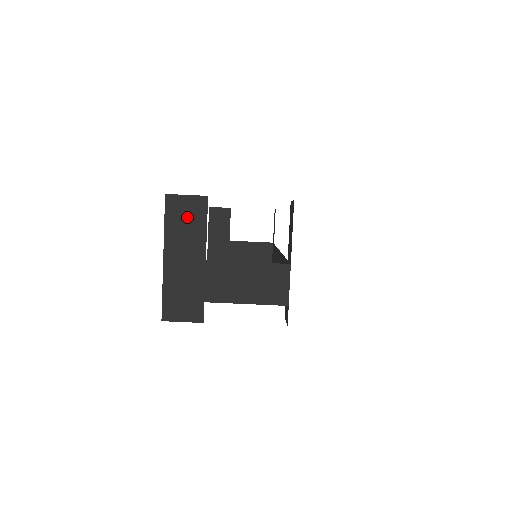
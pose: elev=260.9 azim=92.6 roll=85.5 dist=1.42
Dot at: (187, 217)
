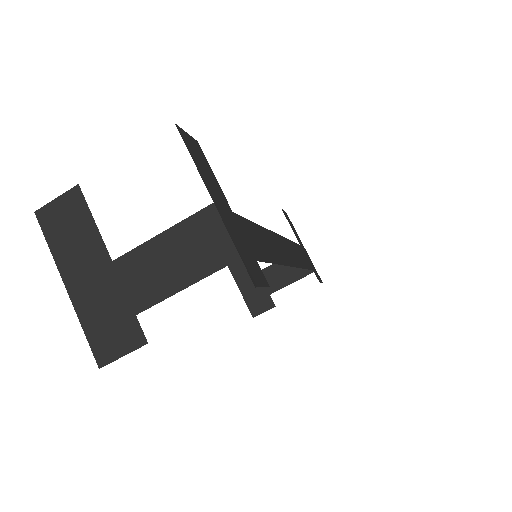
Dot at: (68, 223)
